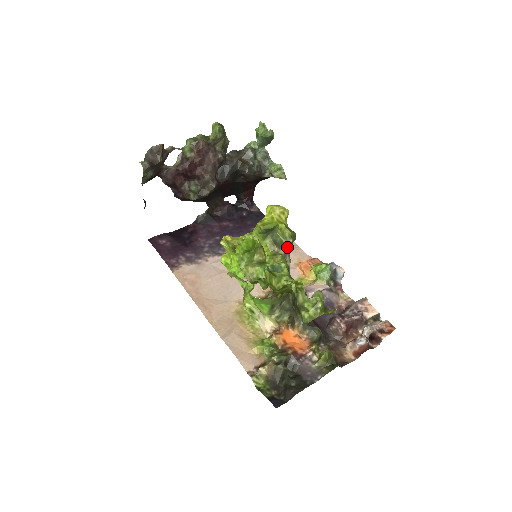
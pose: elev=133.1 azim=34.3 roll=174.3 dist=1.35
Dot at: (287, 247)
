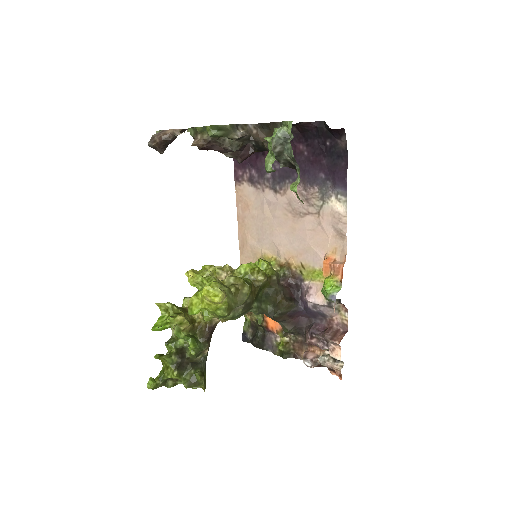
Dot at: occluded
